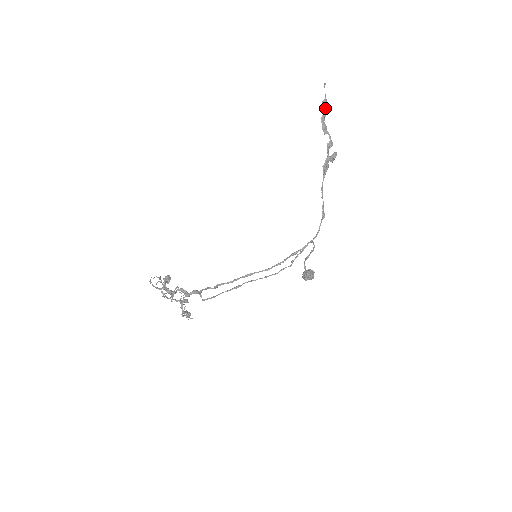
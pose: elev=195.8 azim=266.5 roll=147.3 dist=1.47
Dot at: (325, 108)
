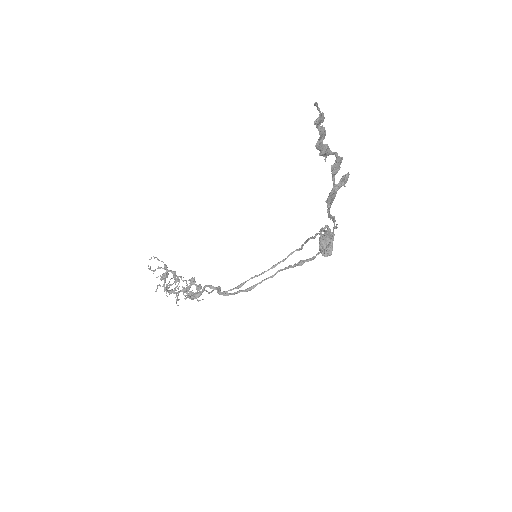
Dot at: (321, 131)
